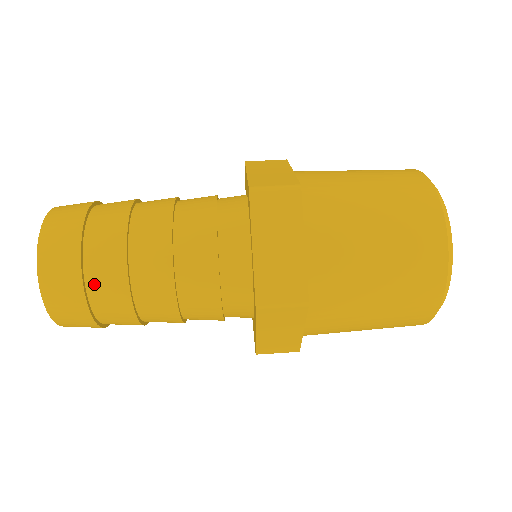
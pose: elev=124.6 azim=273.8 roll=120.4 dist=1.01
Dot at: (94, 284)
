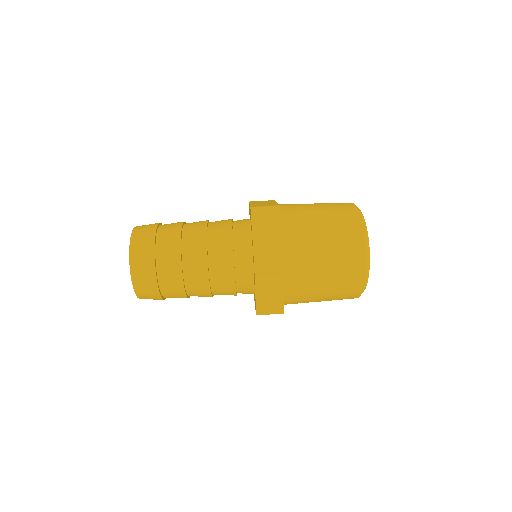
Dot at: (167, 295)
